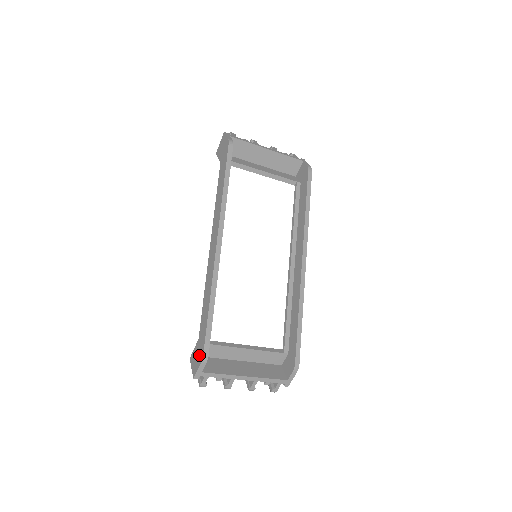
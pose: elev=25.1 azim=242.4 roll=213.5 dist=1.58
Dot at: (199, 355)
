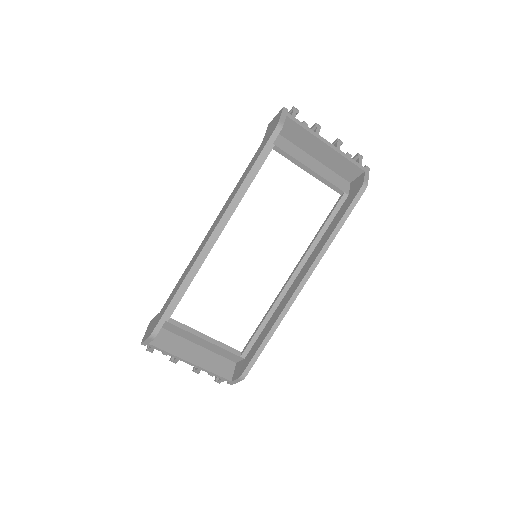
Dot at: (151, 329)
